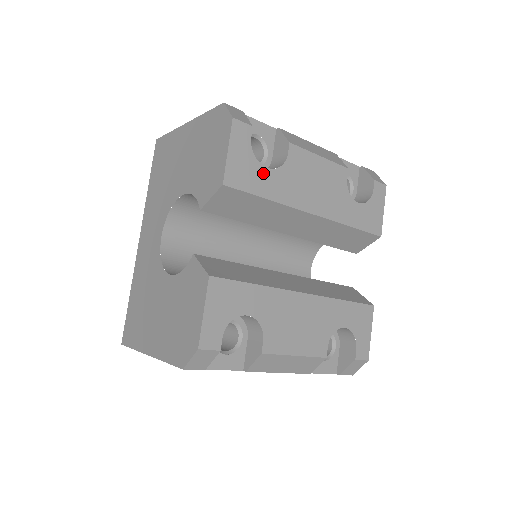
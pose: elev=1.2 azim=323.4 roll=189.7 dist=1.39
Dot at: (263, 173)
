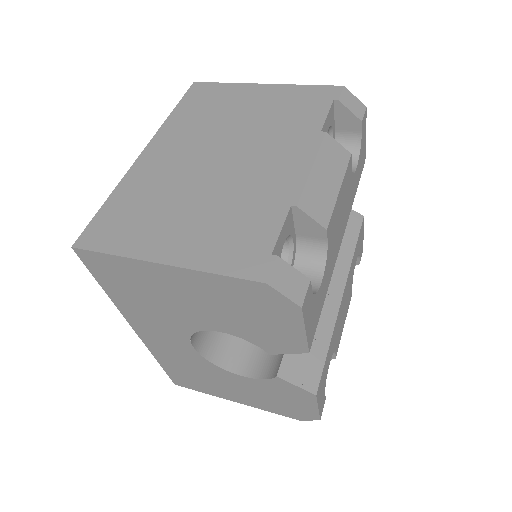
Dot at: (321, 290)
